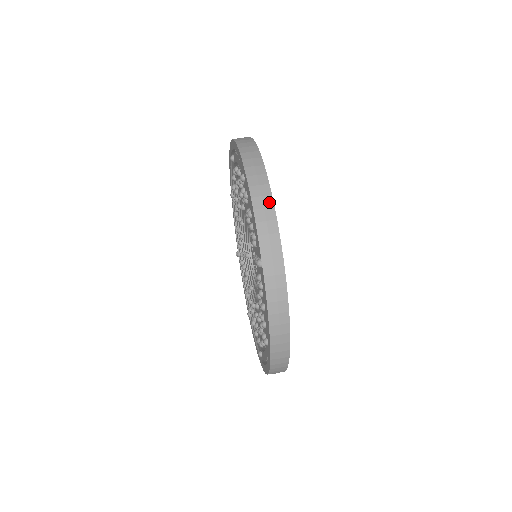
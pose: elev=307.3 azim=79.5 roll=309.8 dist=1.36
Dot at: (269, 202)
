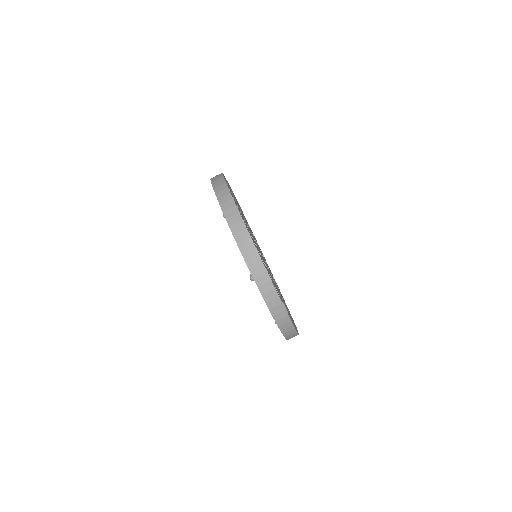
Dot at: (246, 234)
